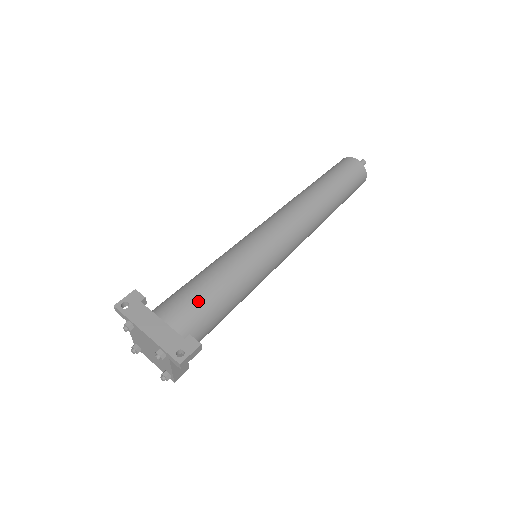
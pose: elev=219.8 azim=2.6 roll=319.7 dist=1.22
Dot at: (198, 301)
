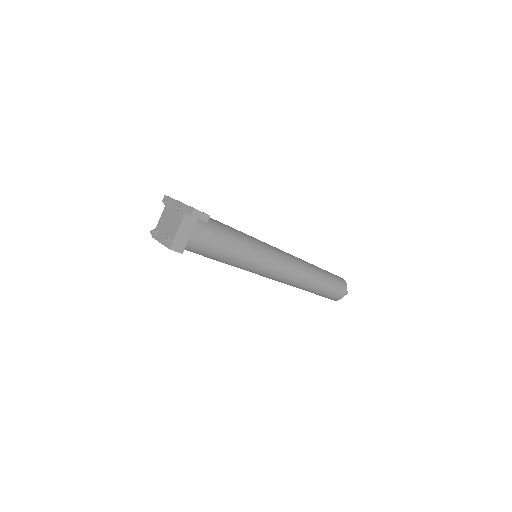
Dot at: (215, 221)
